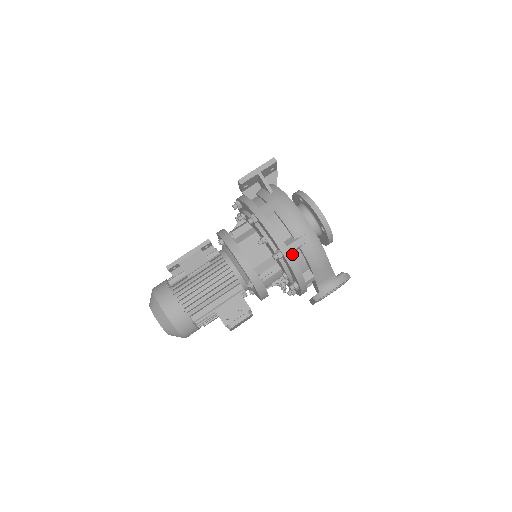
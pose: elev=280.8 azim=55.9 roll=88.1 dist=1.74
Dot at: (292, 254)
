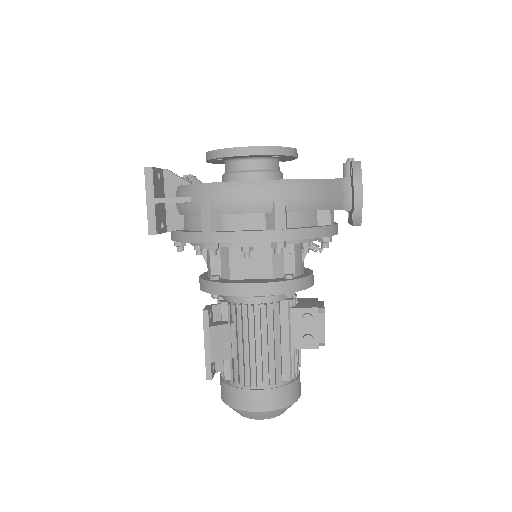
Dot at: (287, 225)
